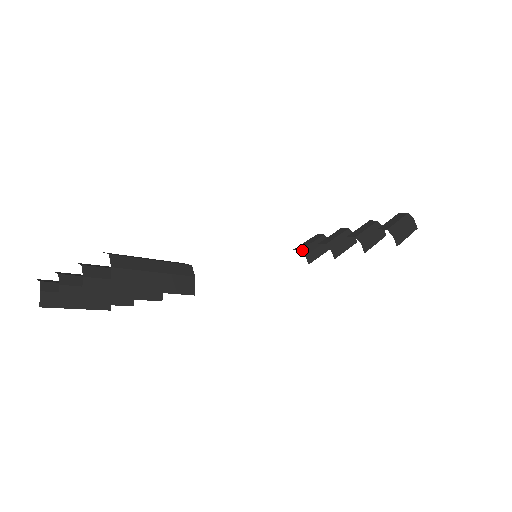
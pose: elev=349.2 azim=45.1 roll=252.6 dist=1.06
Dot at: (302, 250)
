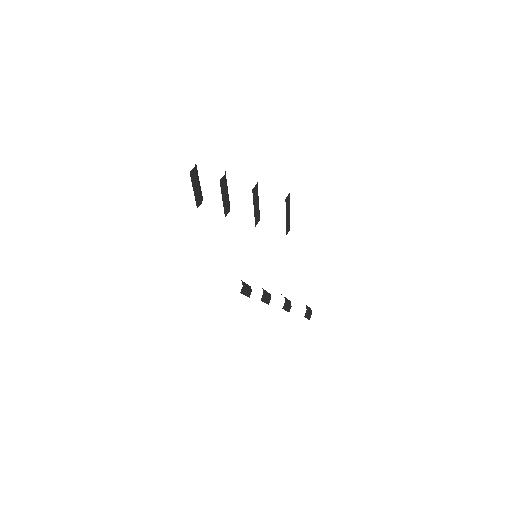
Dot at: (243, 282)
